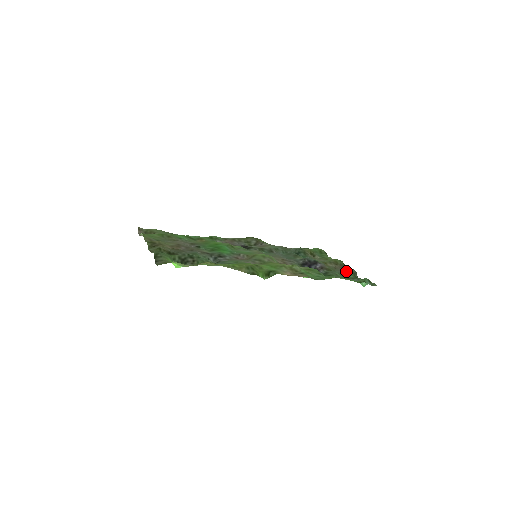
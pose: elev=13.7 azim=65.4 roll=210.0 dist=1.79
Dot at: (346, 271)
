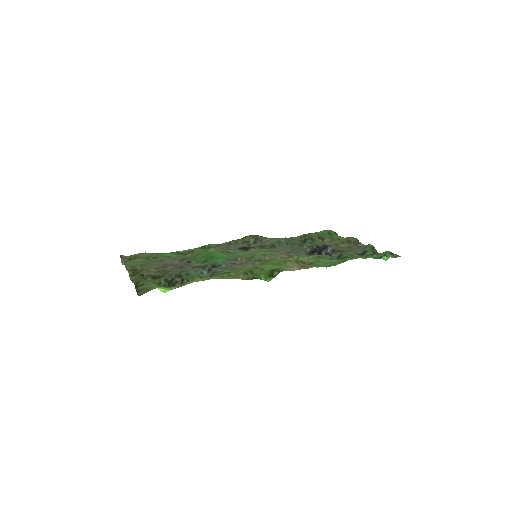
Dot at: (362, 248)
